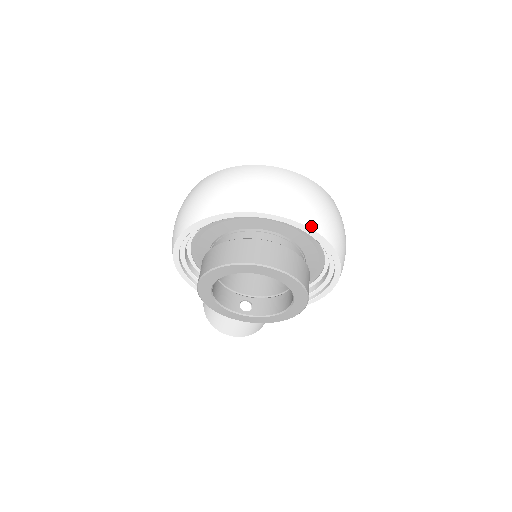
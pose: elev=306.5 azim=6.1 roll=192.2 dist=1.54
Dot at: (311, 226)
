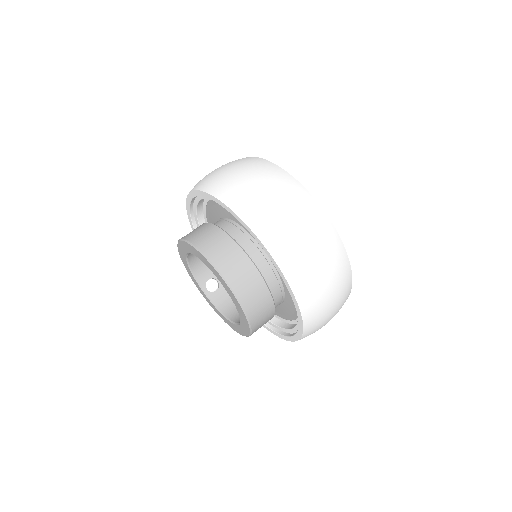
Dot at: (296, 291)
